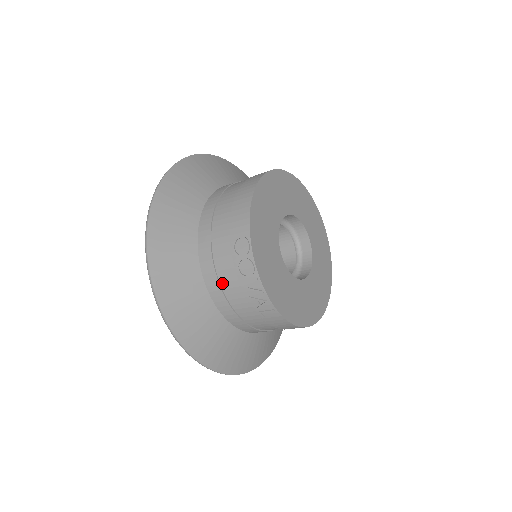
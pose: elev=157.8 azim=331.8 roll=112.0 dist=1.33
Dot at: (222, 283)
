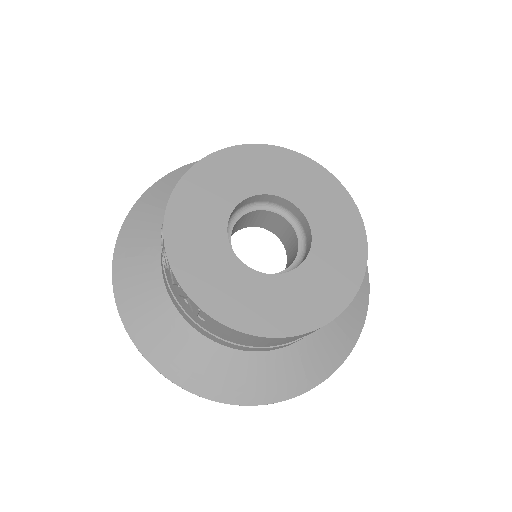
Dot at: (169, 284)
